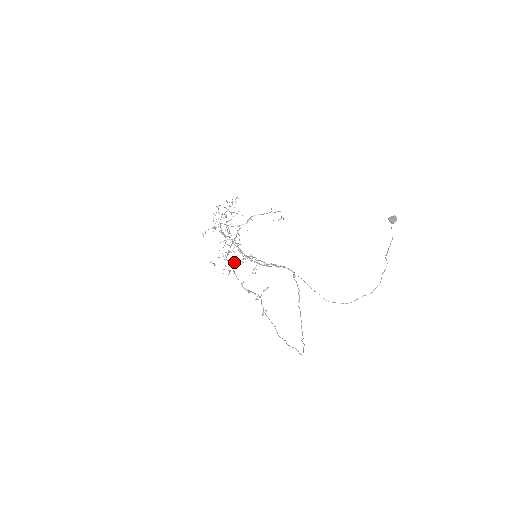
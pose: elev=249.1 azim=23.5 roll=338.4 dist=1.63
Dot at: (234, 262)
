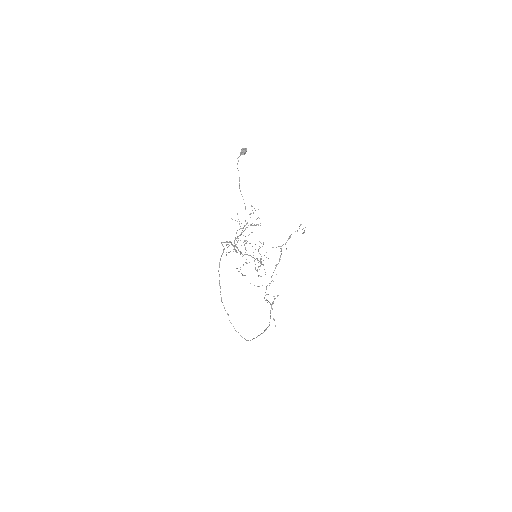
Dot at: occluded
